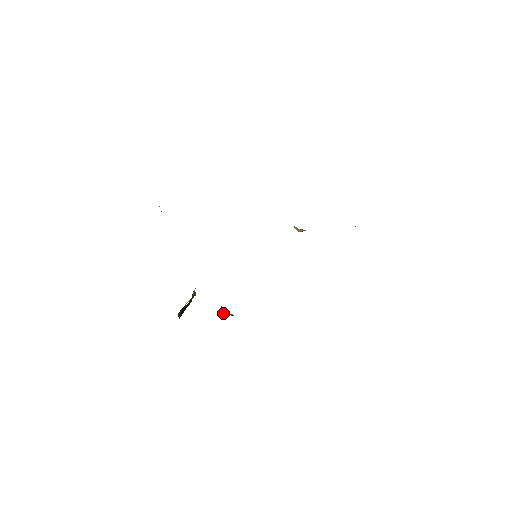
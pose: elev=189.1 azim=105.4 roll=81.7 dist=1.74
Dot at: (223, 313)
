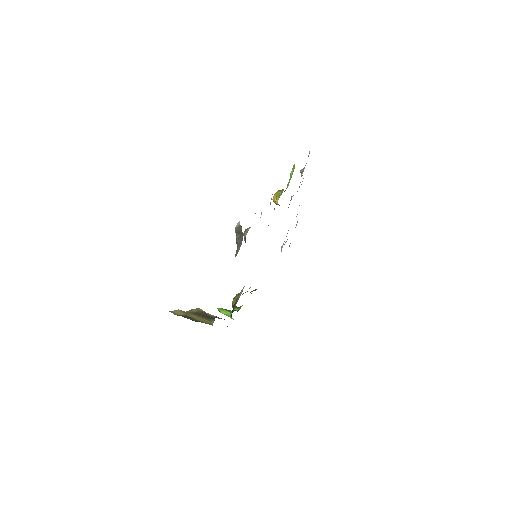
Dot at: occluded
